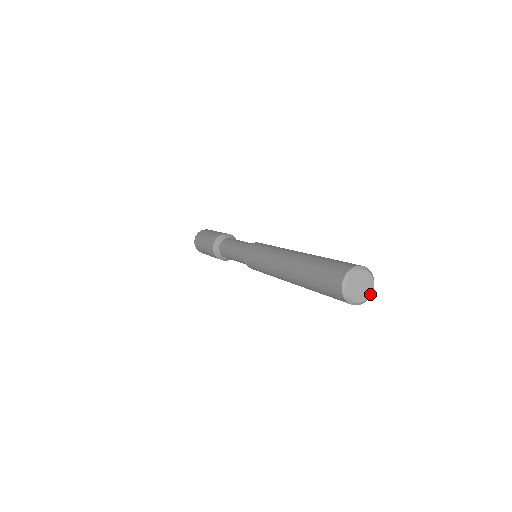
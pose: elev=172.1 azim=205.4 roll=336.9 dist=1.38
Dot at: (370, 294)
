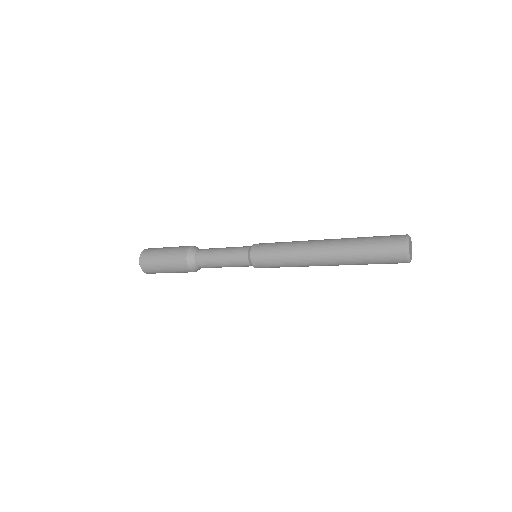
Dot at: occluded
